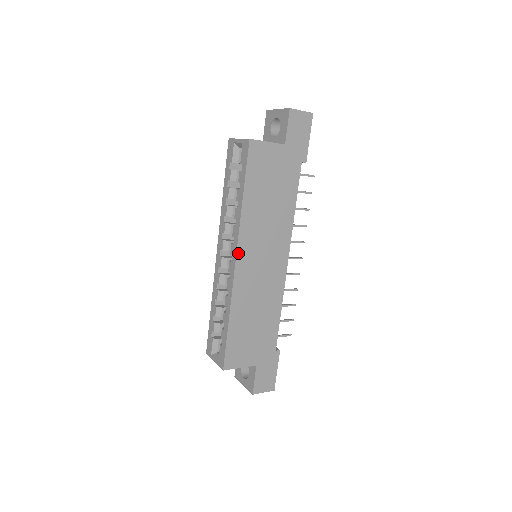
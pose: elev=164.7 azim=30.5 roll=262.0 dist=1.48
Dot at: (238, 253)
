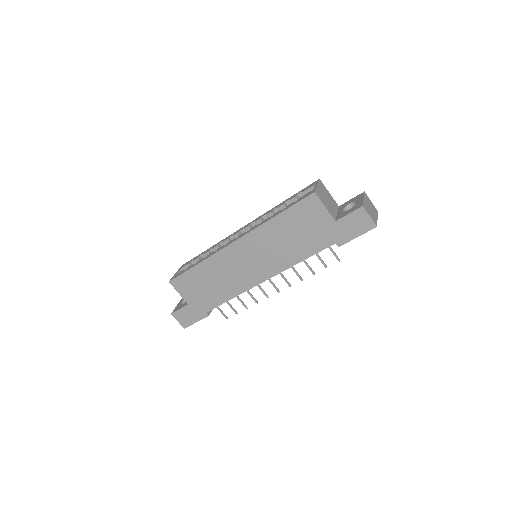
Dot at: (240, 240)
